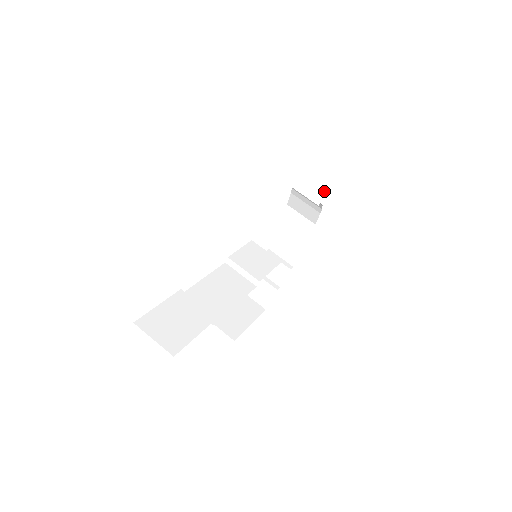
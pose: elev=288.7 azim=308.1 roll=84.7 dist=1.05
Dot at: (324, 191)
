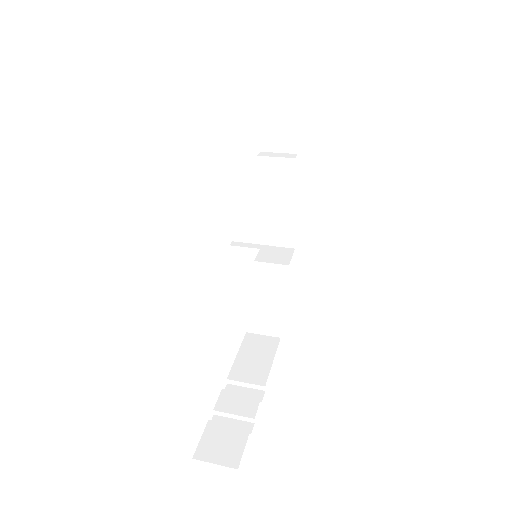
Dot at: (289, 257)
